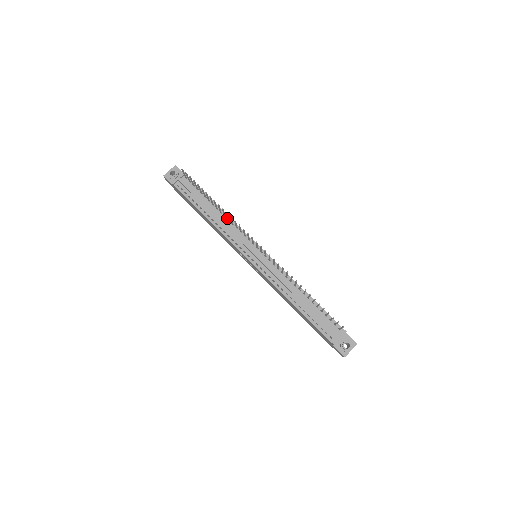
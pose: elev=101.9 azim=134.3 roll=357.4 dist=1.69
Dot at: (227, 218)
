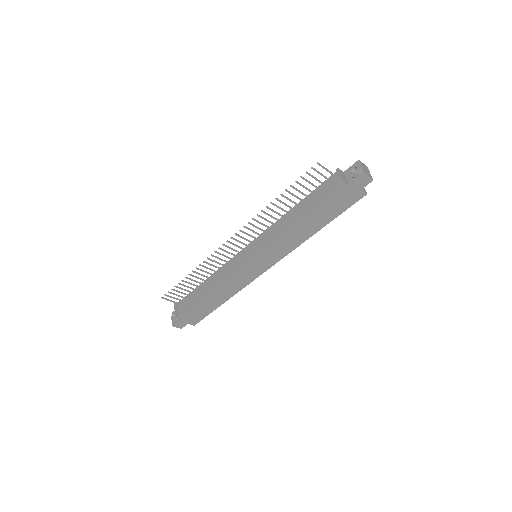
Dot at: (216, 274)
